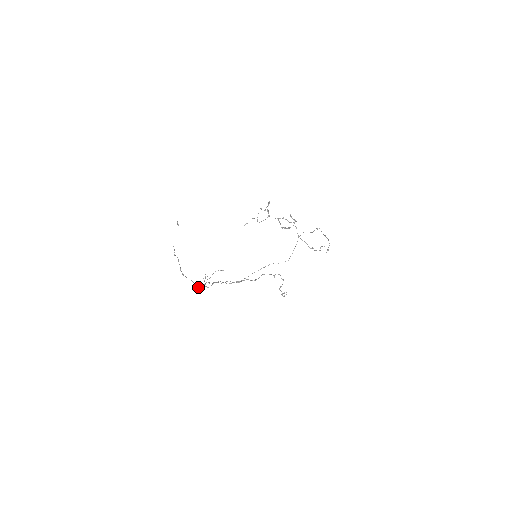
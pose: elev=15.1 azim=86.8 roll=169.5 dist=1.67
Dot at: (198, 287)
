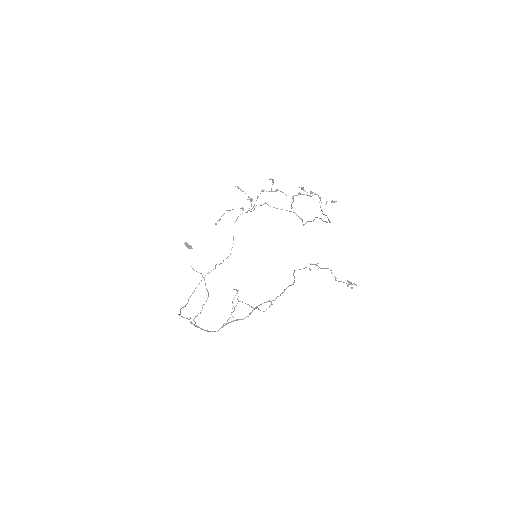
Dot at: occluded
